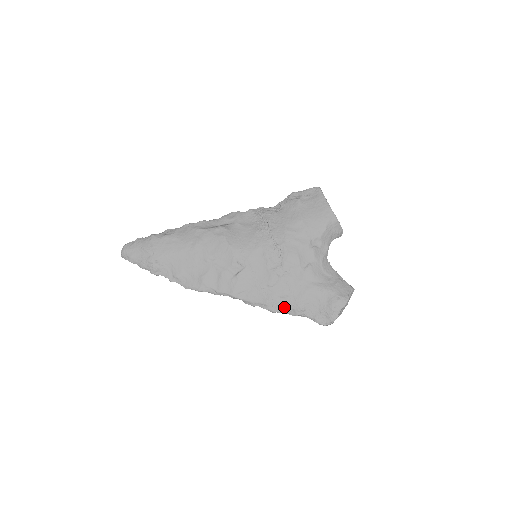
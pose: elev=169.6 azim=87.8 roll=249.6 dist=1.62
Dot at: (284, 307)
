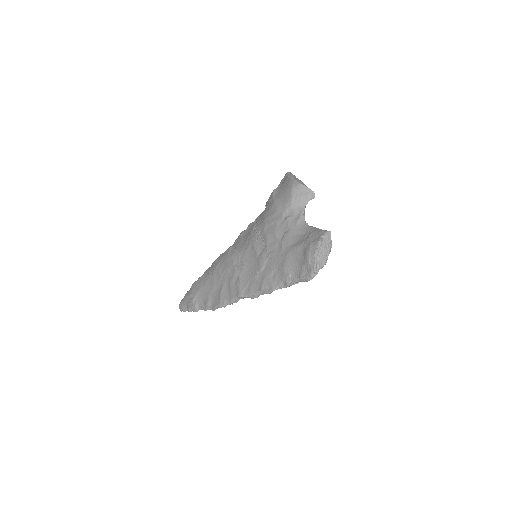
Dot at: (275, 283)
